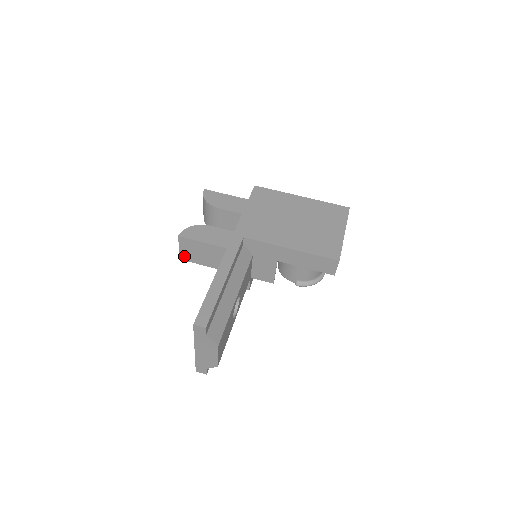
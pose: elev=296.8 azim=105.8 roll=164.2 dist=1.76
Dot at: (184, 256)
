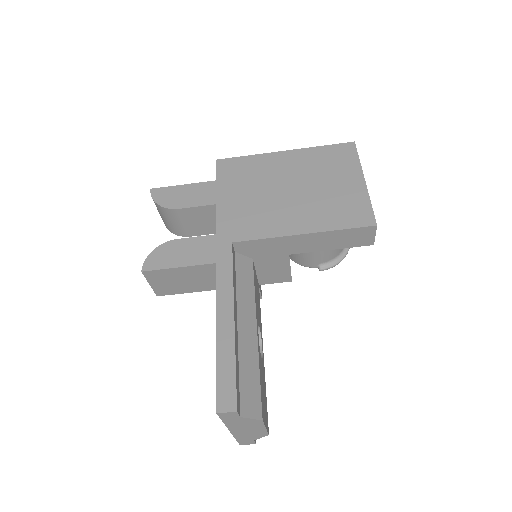
Dot at: (160, 291)
